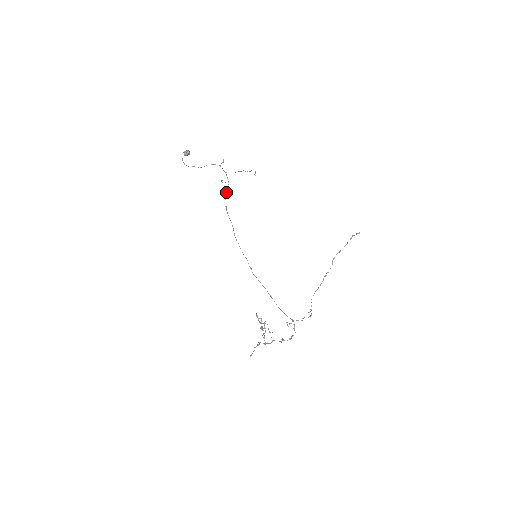
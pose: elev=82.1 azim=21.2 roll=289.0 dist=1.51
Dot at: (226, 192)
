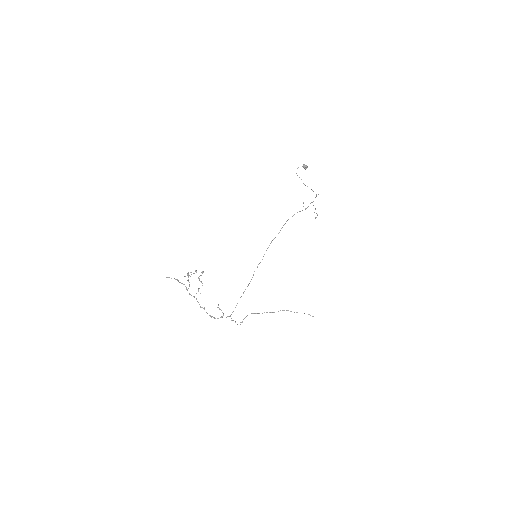
Dot at: occluded
